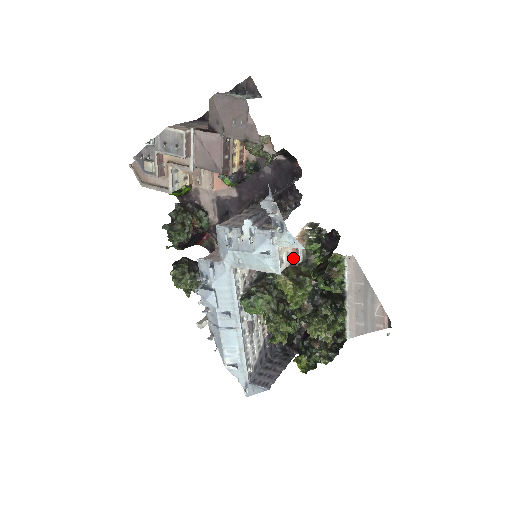
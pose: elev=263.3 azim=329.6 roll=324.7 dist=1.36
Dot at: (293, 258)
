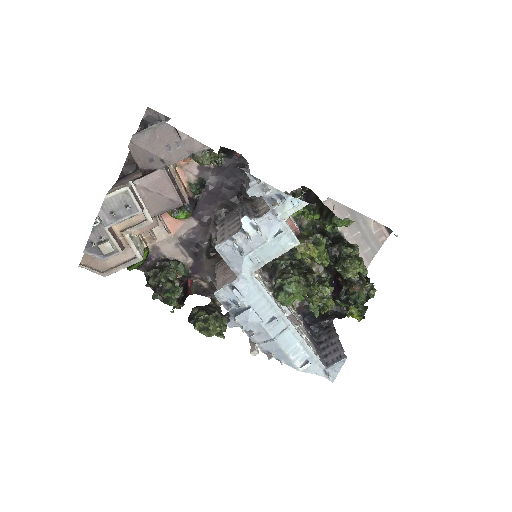
Dot at: (293, 229)
